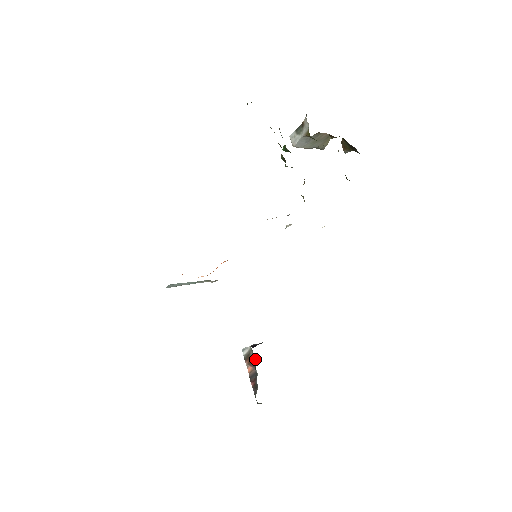
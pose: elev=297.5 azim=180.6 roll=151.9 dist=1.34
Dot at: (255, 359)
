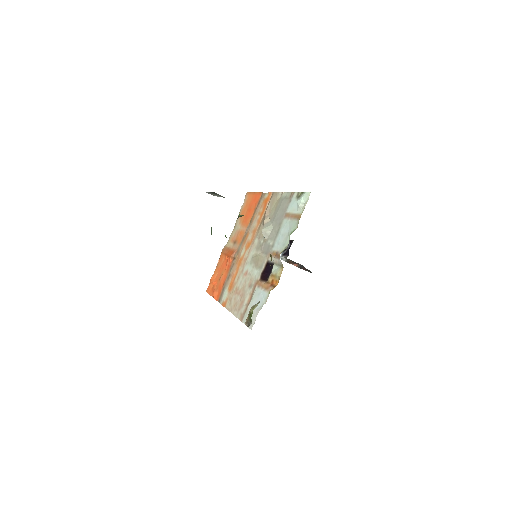
Dot at: occluded
